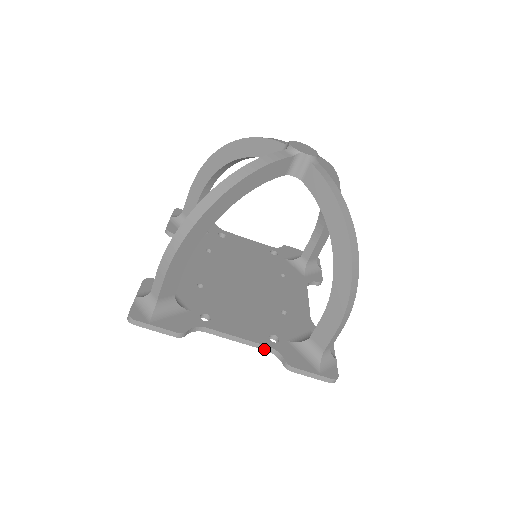
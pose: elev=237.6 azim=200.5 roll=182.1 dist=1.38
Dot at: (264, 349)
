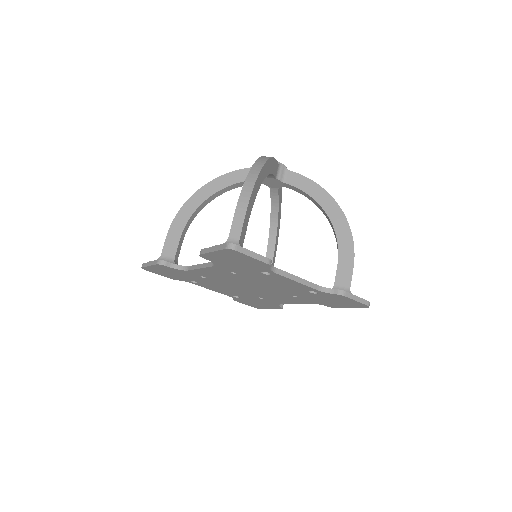
Dot at: (316, 289)
